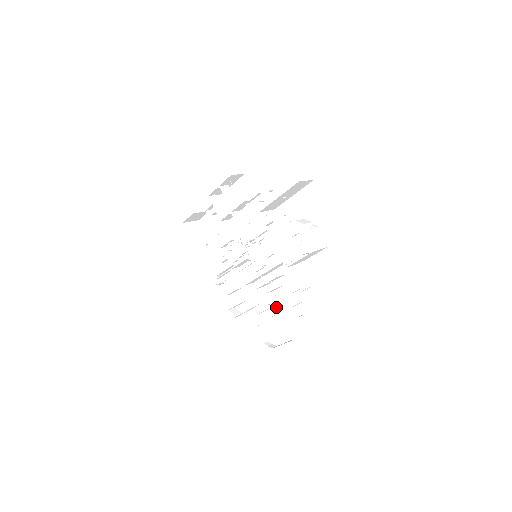
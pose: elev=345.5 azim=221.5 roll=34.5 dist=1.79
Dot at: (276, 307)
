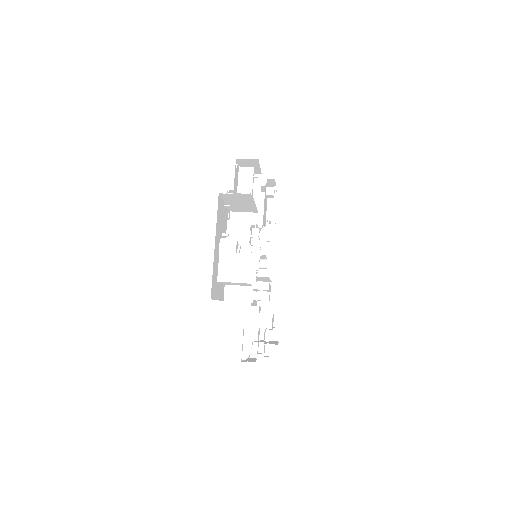
Dot at: (246, 319)
